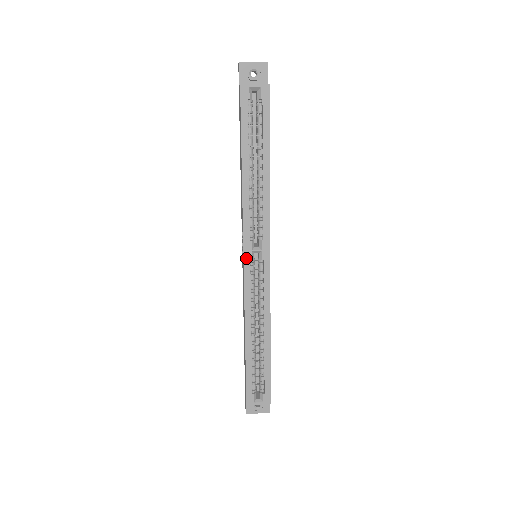
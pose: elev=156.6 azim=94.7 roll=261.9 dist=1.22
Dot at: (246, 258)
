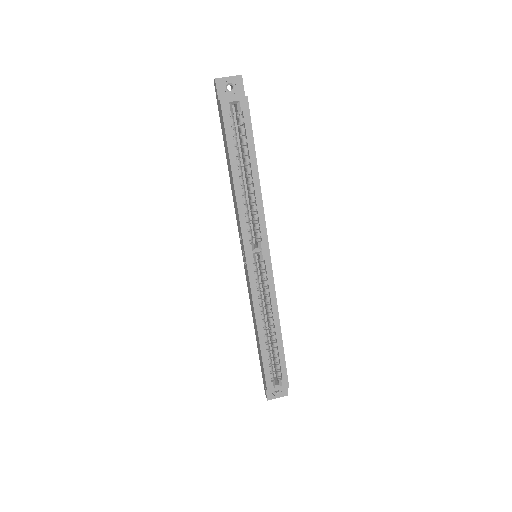
Dot at: (248, 260)
